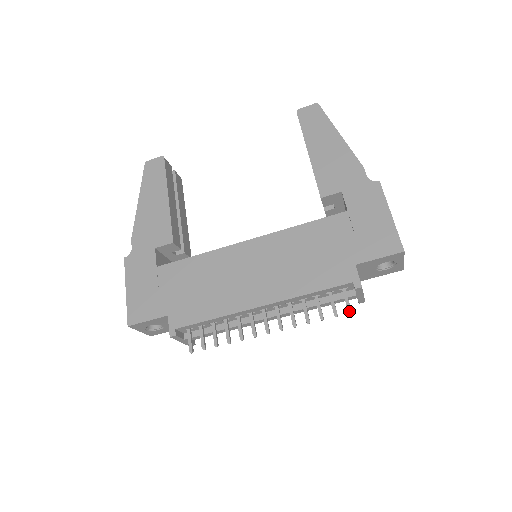
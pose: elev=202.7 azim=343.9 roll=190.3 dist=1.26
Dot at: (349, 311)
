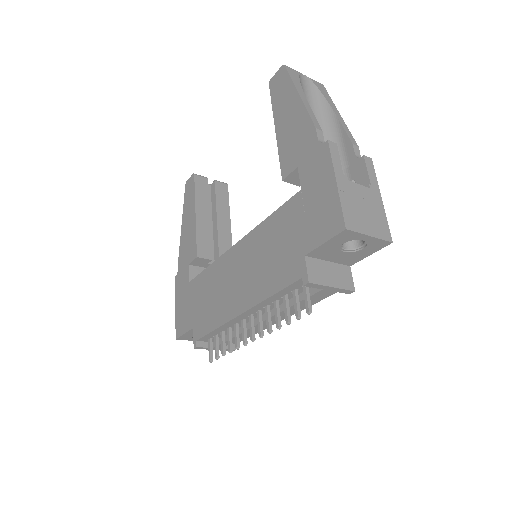
Dot at: (307, 312)
